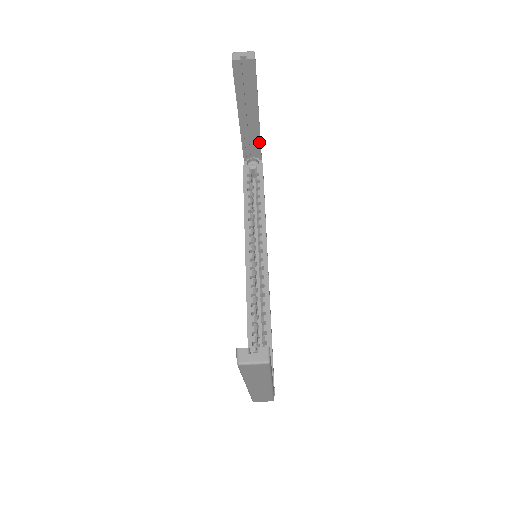
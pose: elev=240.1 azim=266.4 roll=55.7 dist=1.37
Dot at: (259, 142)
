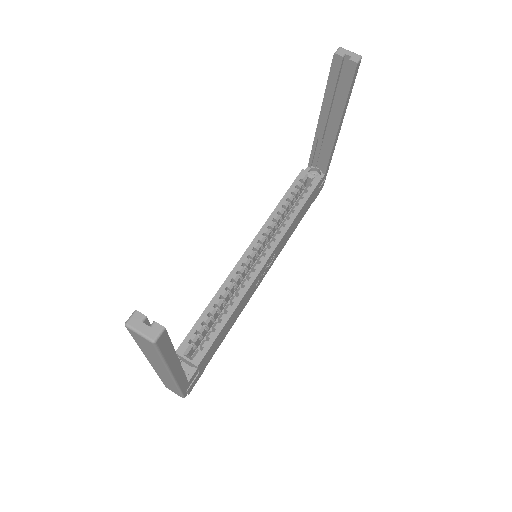
Dot at: (329, 155)
